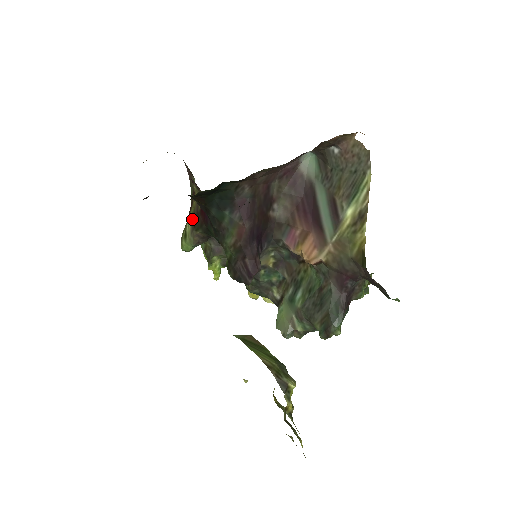
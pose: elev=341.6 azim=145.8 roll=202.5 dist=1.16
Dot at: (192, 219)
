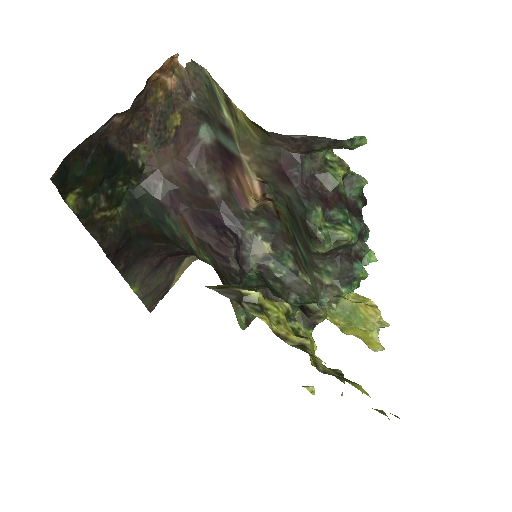
Dot at: occluded
